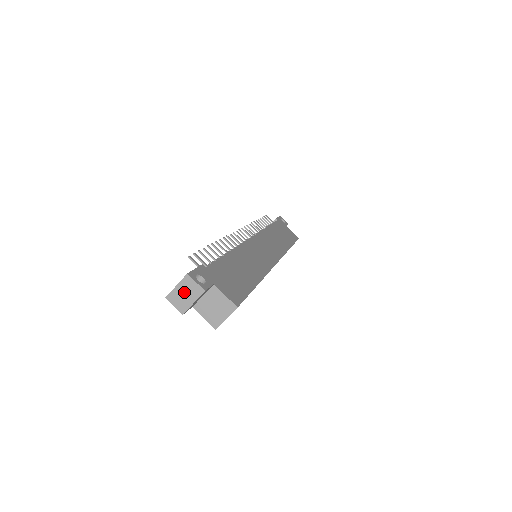
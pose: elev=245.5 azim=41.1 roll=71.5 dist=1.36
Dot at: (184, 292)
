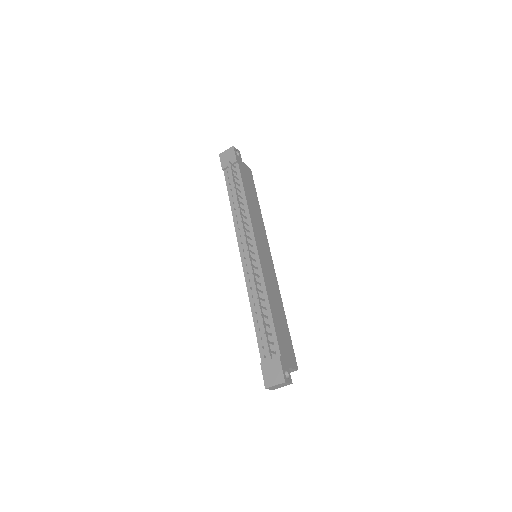
Dot at: (279, 386)
